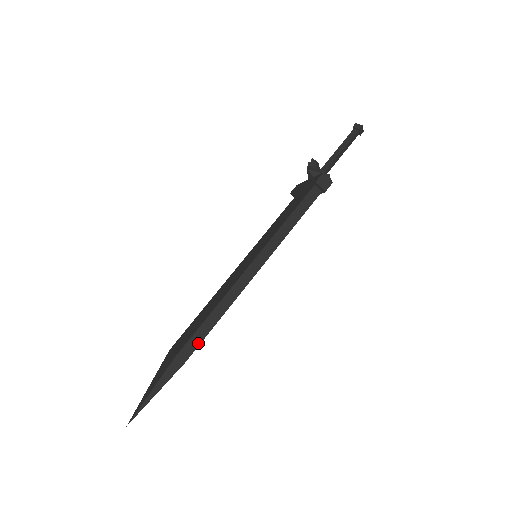
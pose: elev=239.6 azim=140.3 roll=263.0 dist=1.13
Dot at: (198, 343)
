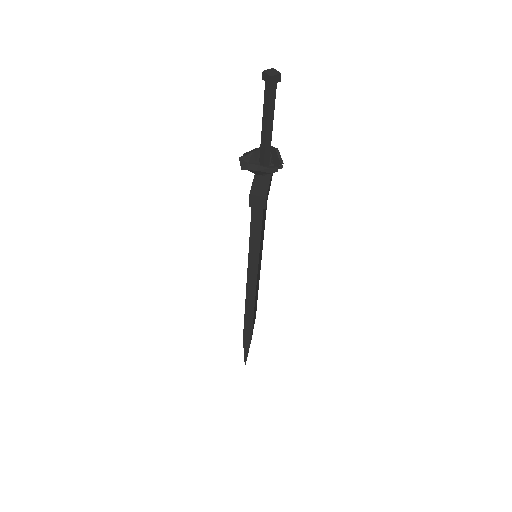
Dot at: (250, 331)
